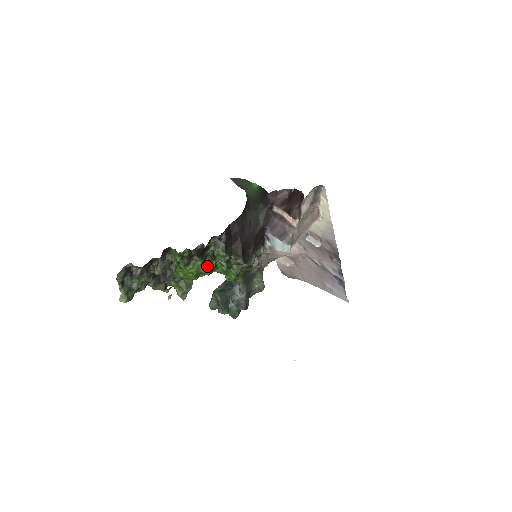
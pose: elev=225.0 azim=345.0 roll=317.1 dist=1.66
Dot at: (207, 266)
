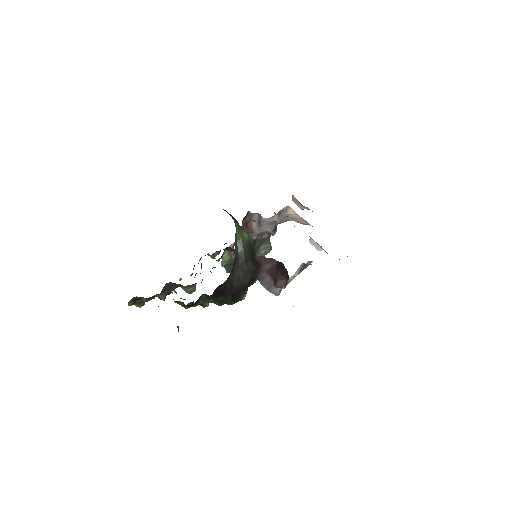
Dot at: (202, 305)
